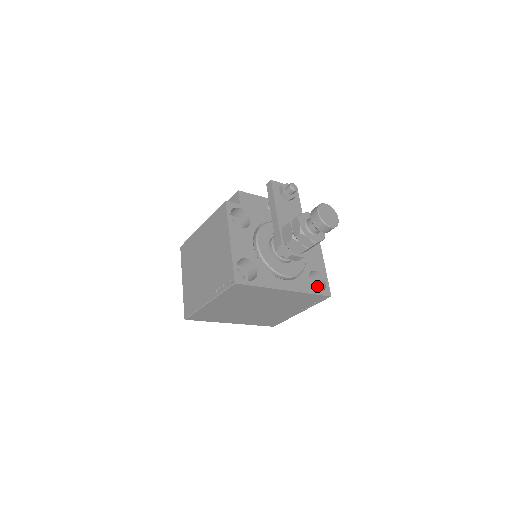
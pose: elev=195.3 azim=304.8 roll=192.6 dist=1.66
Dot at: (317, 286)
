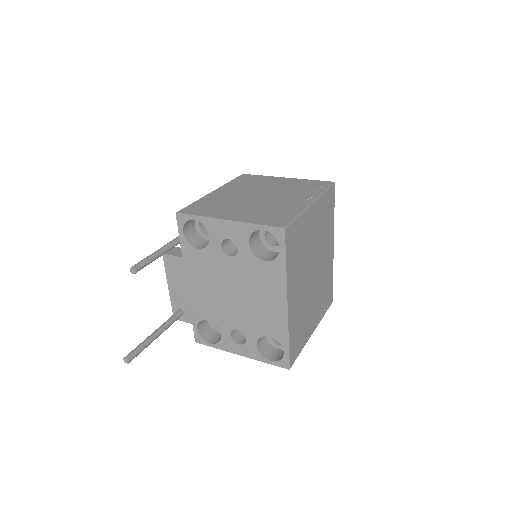
Dot at: occluded
